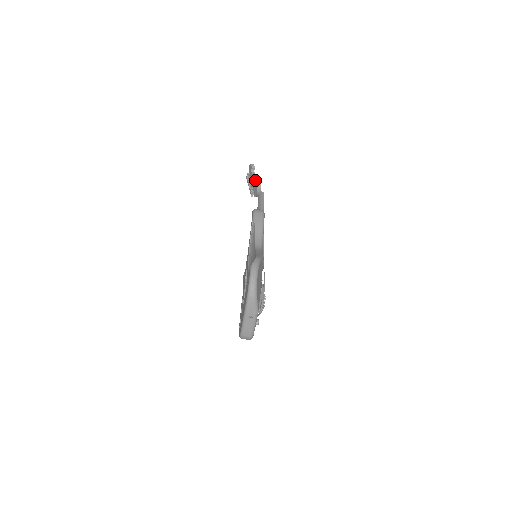
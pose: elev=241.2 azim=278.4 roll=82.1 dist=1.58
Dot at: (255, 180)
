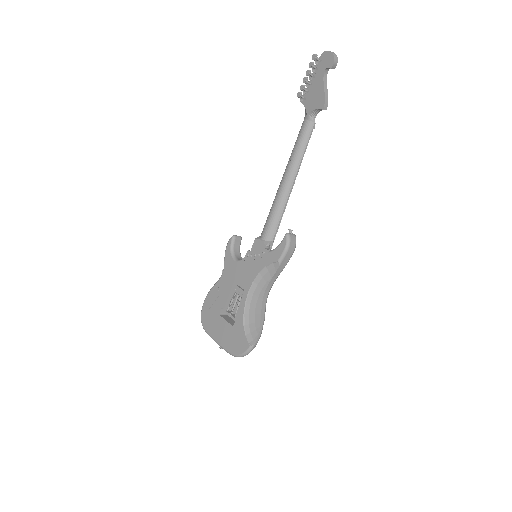
Dot at: (320, 98)
